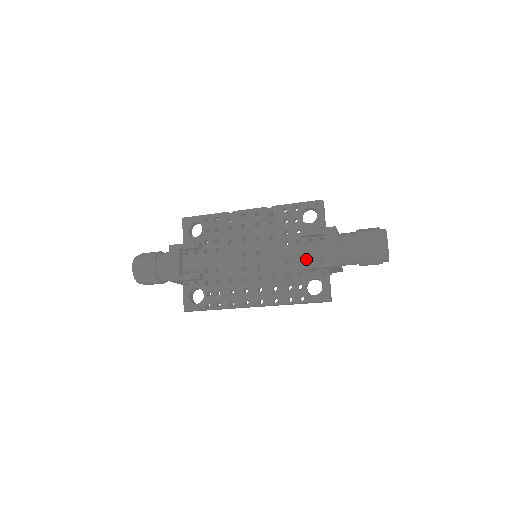
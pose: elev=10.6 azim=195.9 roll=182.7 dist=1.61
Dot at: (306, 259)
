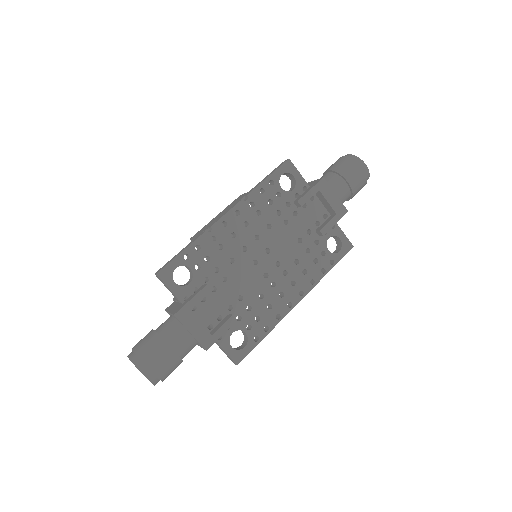
Dot at: (312, 225)
